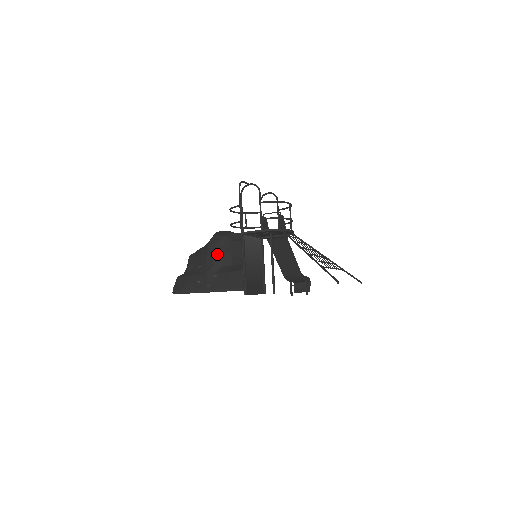
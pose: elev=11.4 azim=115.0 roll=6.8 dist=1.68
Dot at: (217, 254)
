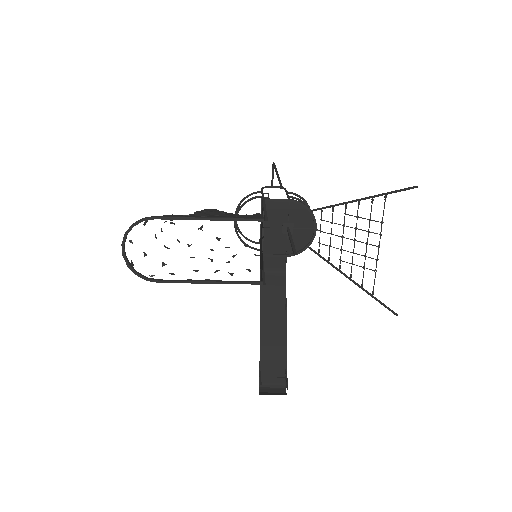
Dot at: (220, 211)
